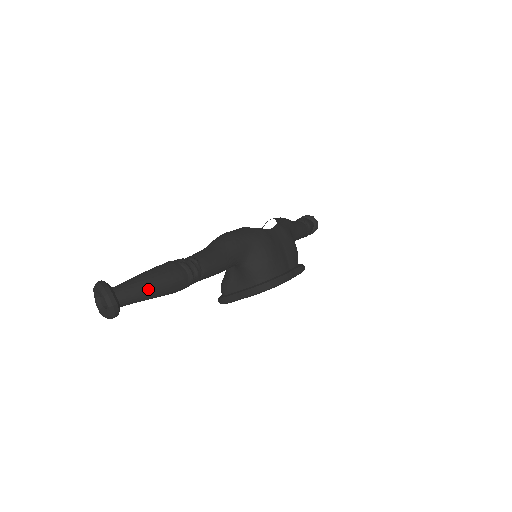
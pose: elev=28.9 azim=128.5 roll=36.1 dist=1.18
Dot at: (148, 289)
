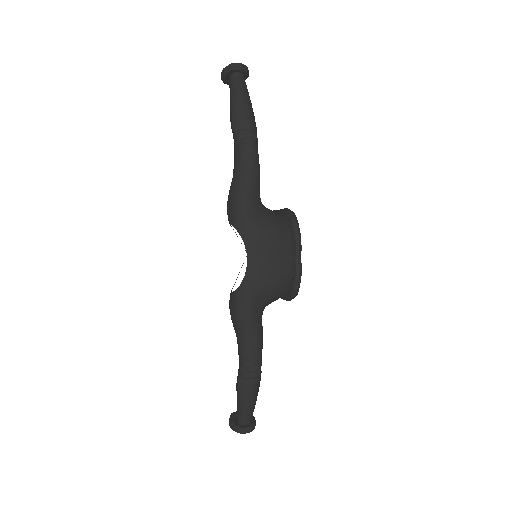
Dot at: (252, 407)
